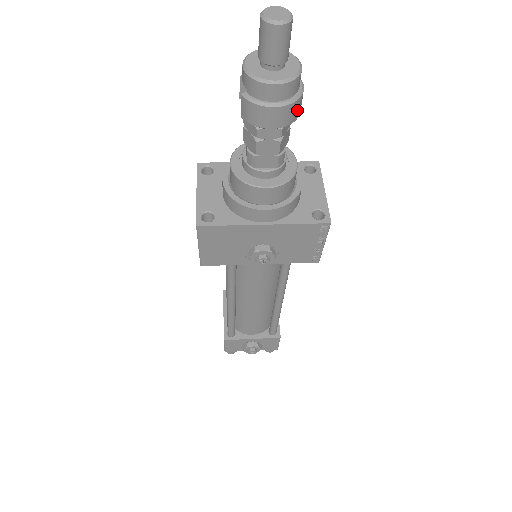
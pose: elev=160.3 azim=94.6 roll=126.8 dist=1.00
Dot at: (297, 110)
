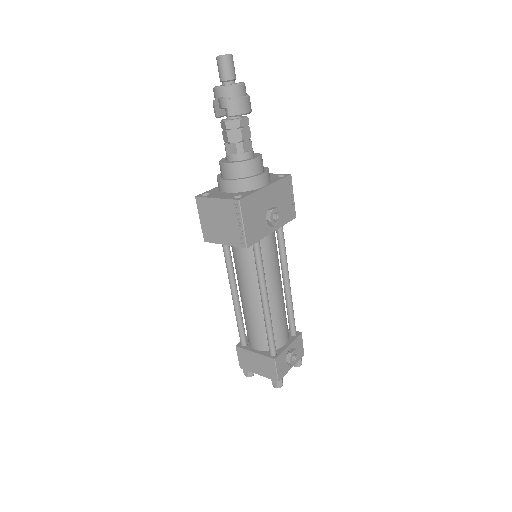
Dot at: (250, 104)
